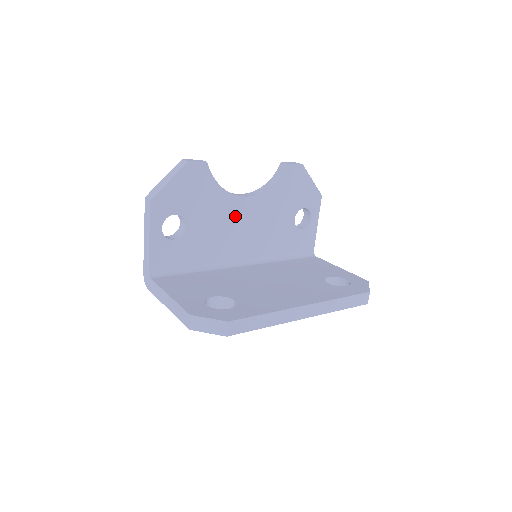
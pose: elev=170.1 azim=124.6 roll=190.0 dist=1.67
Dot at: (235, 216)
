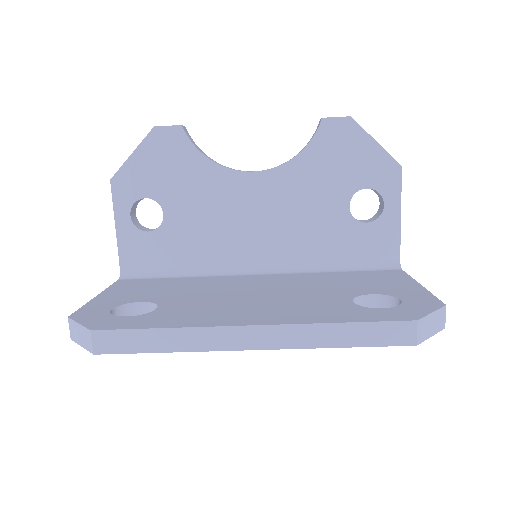
Dot at: (238, 201)
